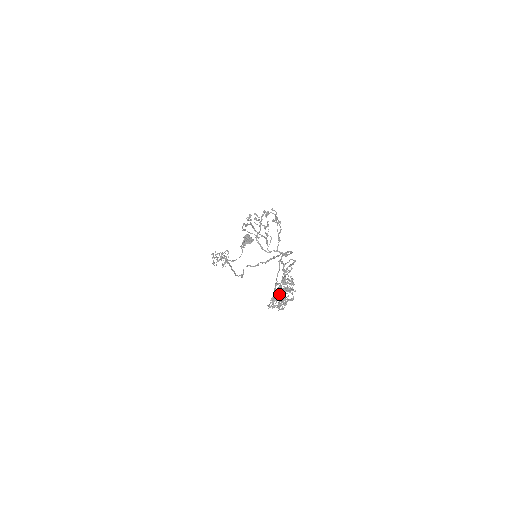
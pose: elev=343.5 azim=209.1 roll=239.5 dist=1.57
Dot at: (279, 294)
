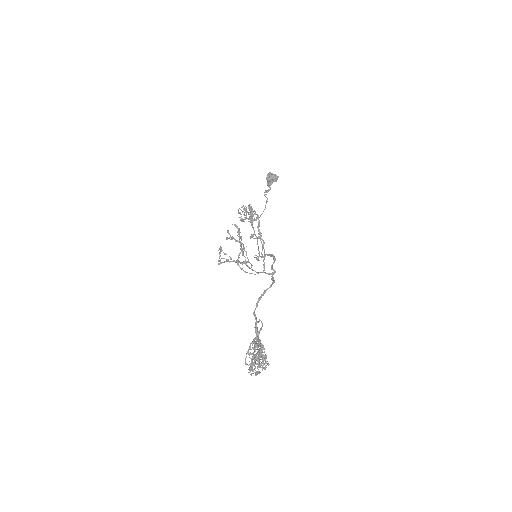
Dot at: occluded
